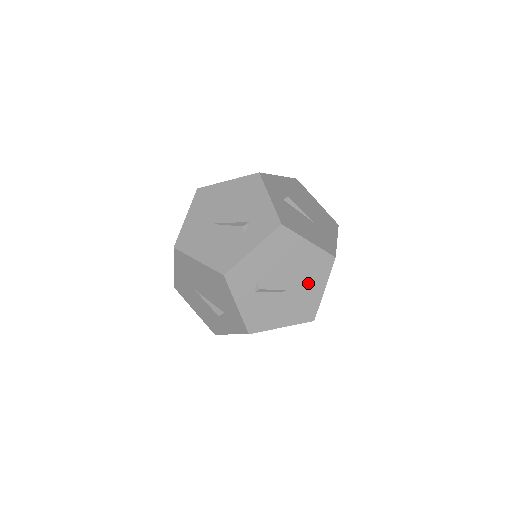
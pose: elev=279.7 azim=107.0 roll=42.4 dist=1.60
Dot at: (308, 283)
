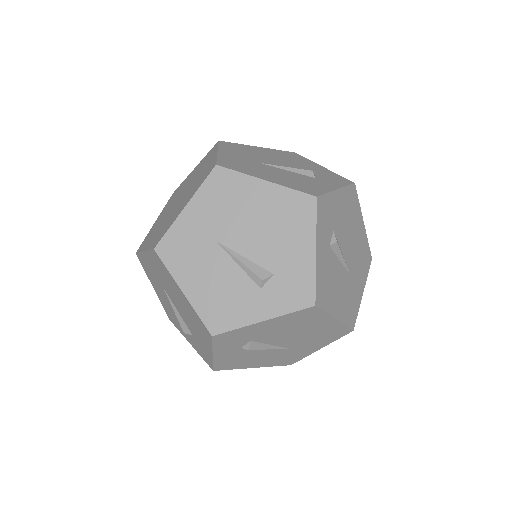
Dot at: (307, 344)
